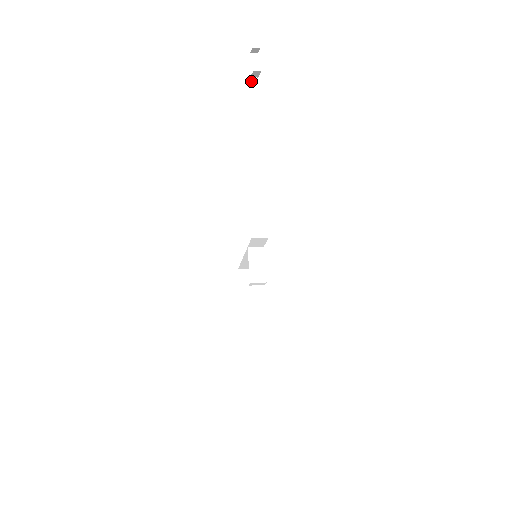
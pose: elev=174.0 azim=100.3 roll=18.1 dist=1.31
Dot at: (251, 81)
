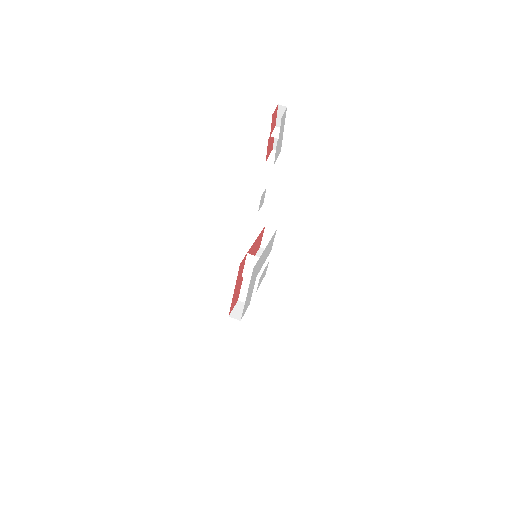
Dot at: (276, 130)
